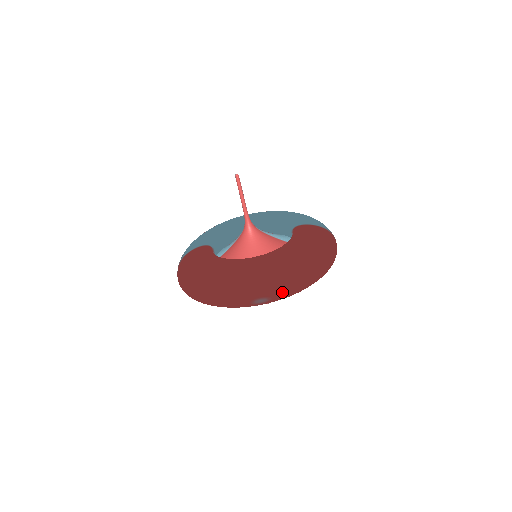
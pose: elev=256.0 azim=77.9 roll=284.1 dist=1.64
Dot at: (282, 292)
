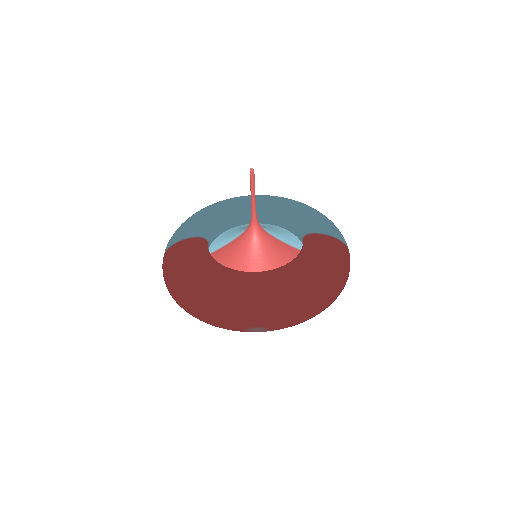
Dot at: (282, 324)
